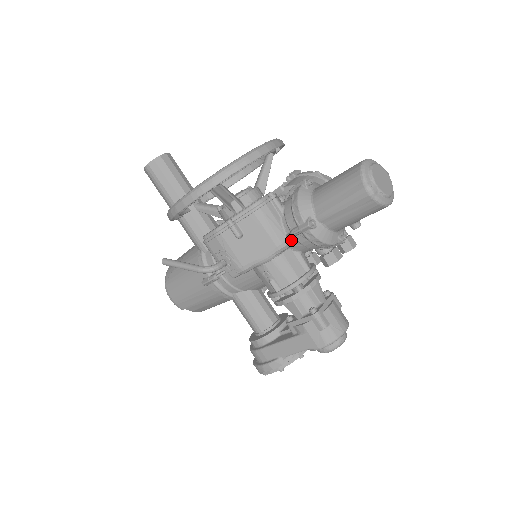
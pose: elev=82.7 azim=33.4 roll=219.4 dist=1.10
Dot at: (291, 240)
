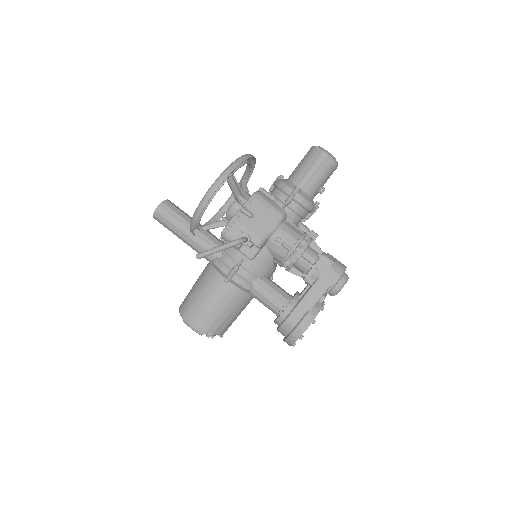
Dot at: (286, 211)
